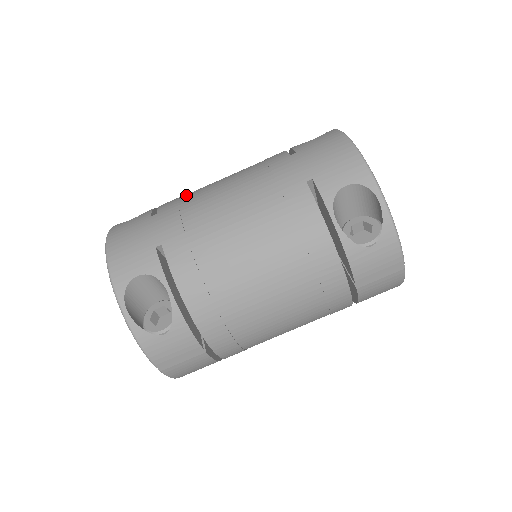
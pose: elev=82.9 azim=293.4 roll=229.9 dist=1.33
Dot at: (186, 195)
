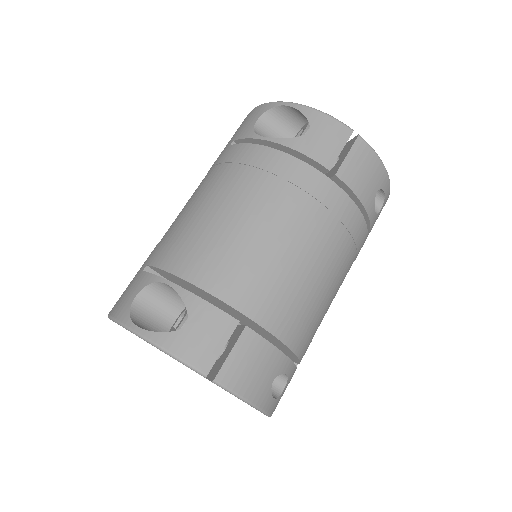
Dot at: occluded
